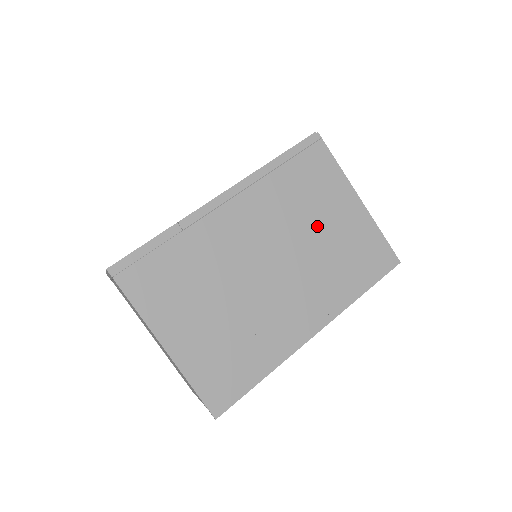
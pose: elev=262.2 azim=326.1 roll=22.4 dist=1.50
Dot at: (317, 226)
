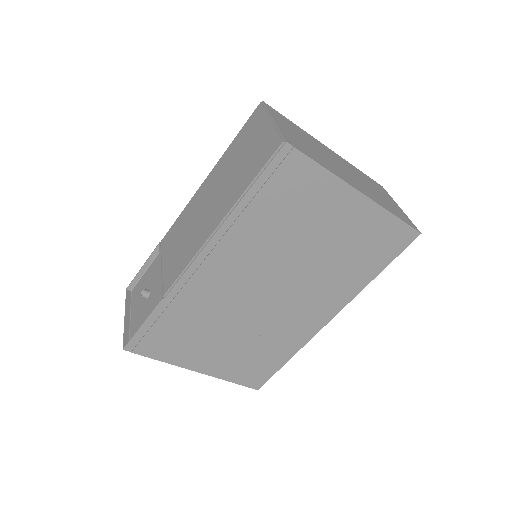
Dot at: (311, 242)
